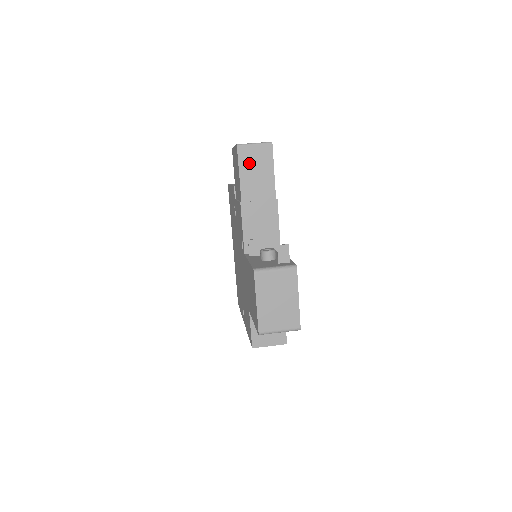
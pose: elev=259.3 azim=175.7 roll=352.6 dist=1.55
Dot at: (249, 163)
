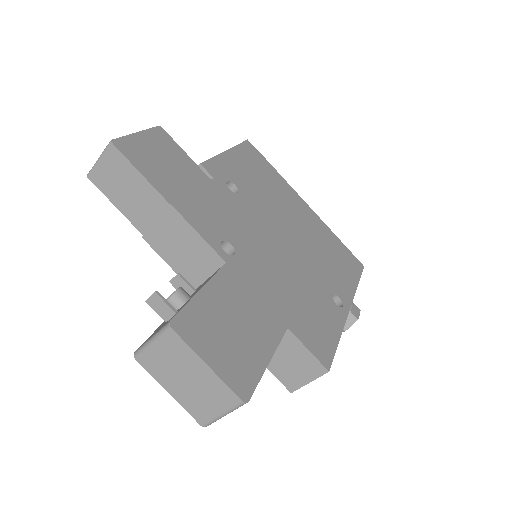
Dot at: (112, 186)
